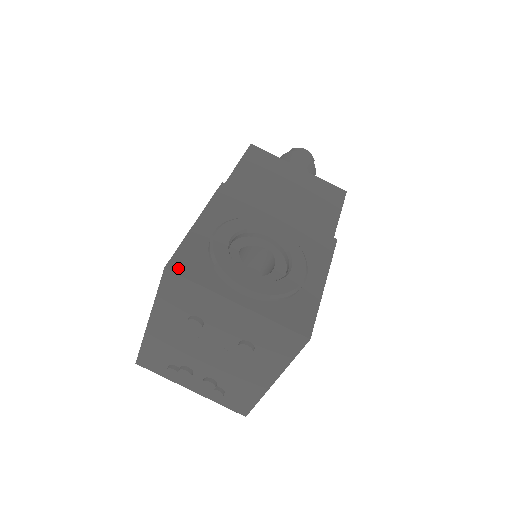
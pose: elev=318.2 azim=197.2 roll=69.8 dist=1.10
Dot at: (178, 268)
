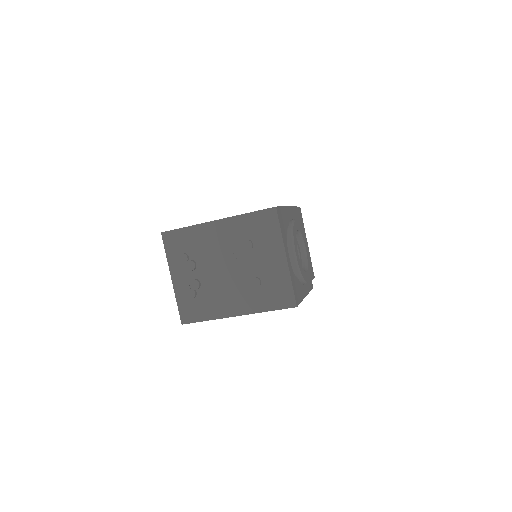
Dot at: (279, 214)
